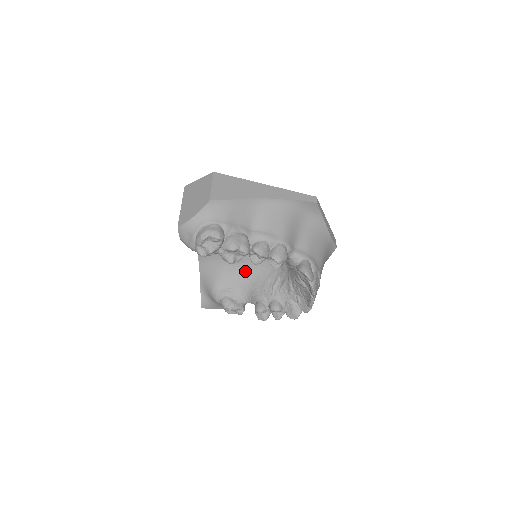
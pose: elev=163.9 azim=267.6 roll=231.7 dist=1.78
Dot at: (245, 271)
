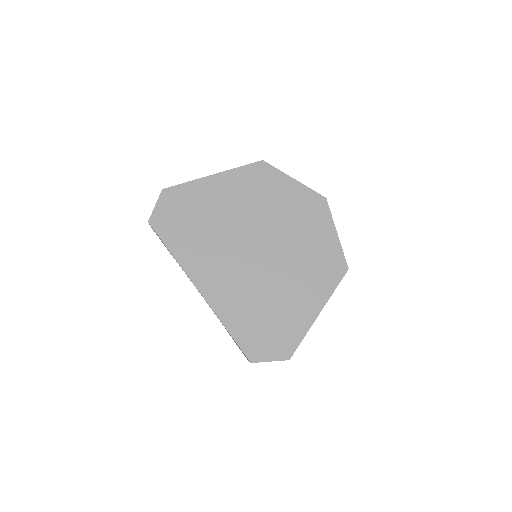
Dot at: occluded
